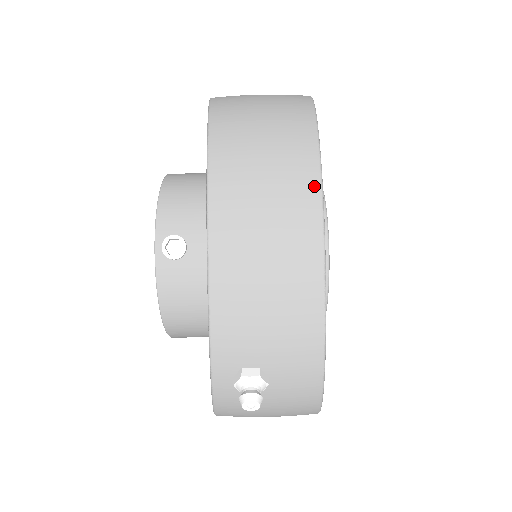
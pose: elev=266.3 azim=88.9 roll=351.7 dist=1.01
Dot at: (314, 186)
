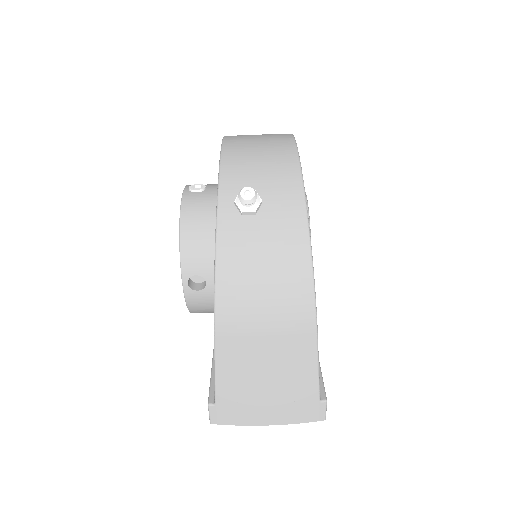
Dot at: occluded
